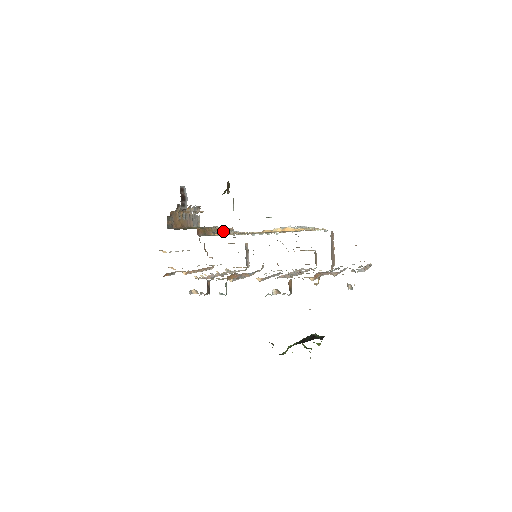
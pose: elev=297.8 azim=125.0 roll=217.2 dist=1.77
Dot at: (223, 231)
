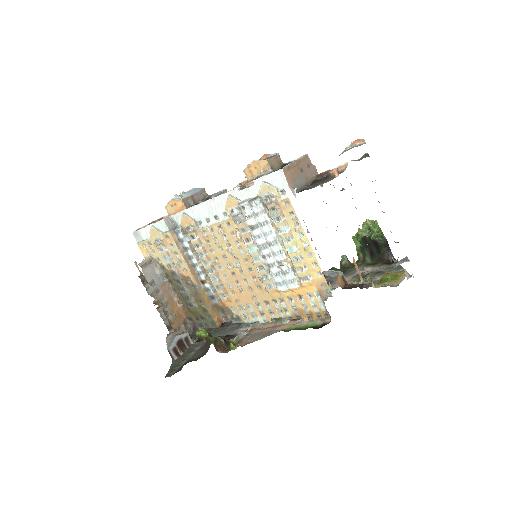
Dot at: (191, 263)
